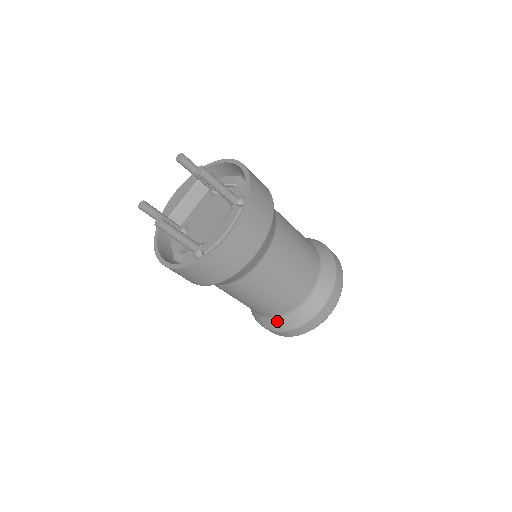
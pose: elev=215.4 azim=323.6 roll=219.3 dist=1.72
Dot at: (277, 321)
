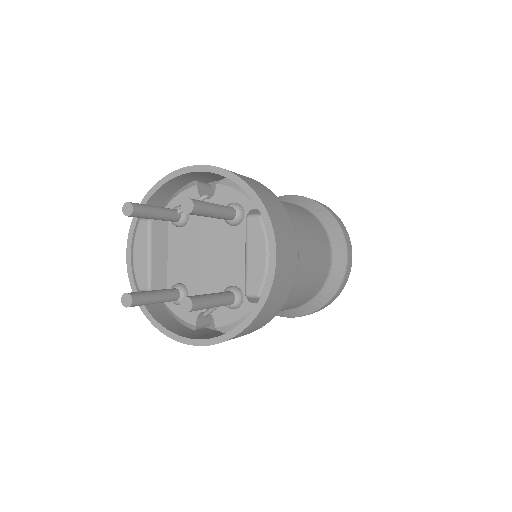
Dot at: (314, 302)
